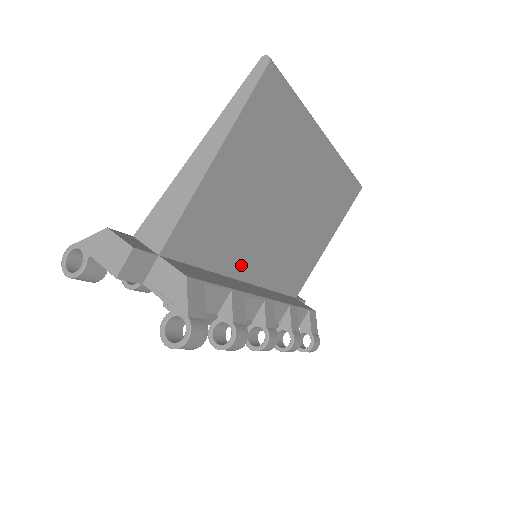
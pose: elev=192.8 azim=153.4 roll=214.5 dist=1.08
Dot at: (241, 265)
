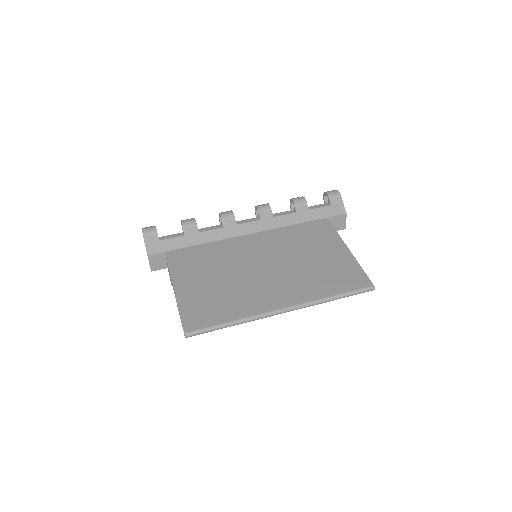
Dot at: occluded
